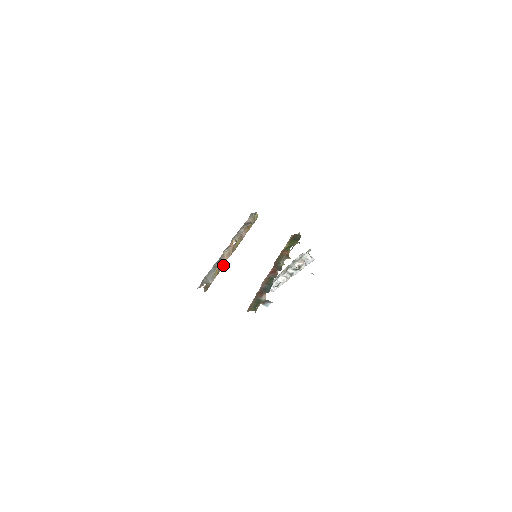
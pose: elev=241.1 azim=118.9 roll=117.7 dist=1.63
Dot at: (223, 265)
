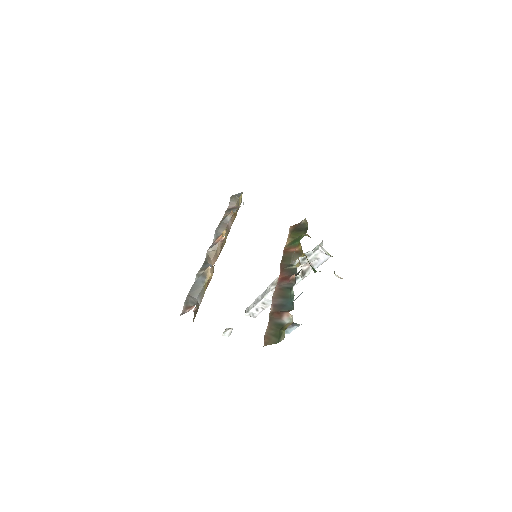
Dot at: (212, 272)
